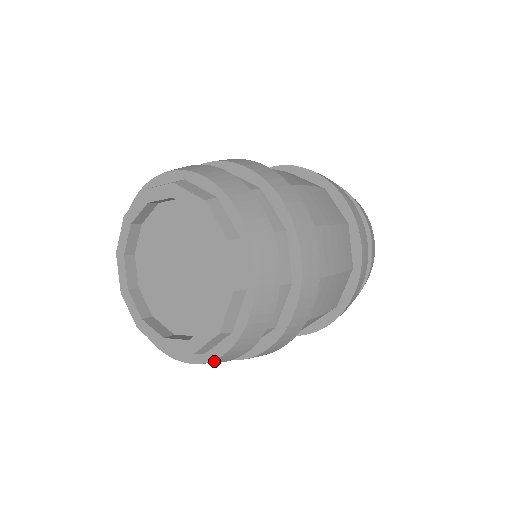
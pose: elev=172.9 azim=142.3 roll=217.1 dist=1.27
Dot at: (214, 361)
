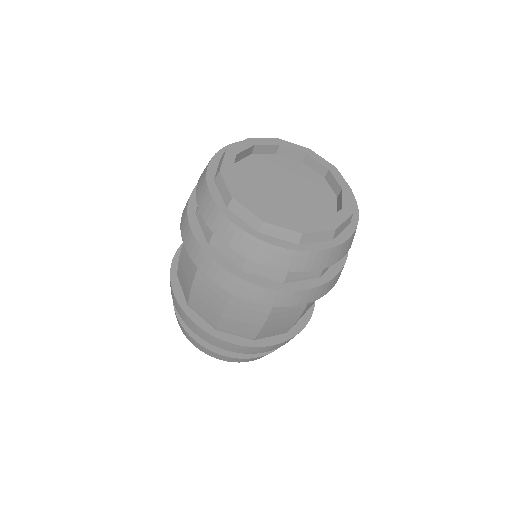
Dot at: (302, 255)
